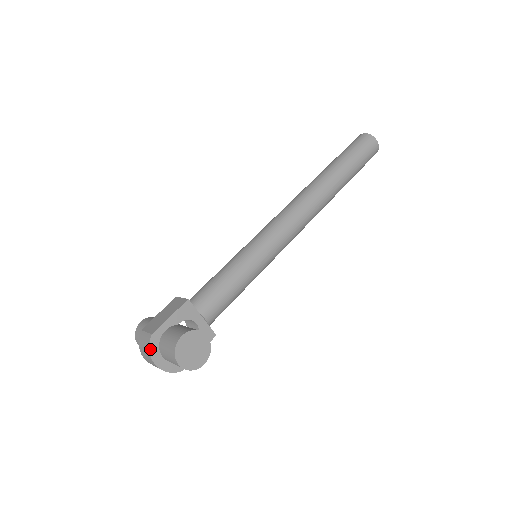
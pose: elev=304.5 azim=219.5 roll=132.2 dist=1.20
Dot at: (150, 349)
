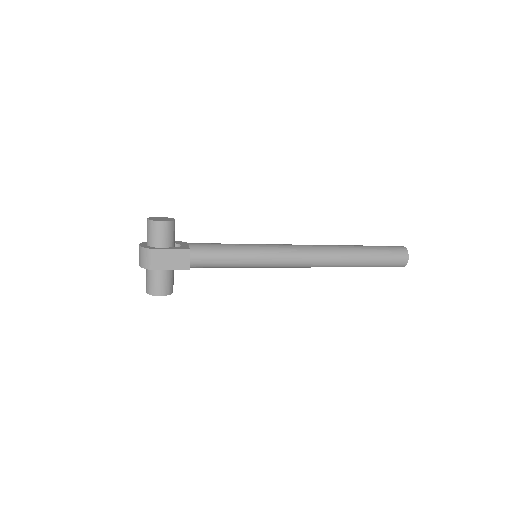
Dot at: (143, 243)
